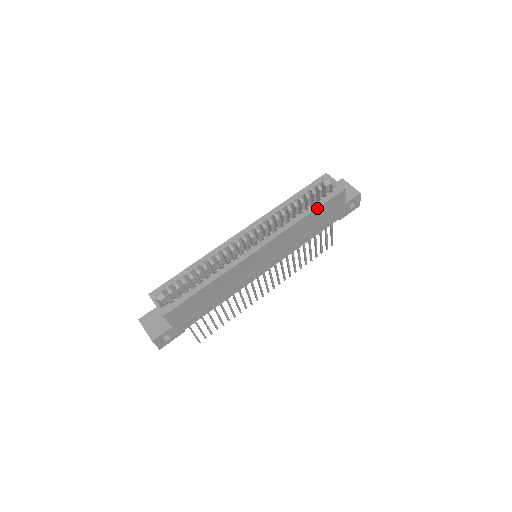
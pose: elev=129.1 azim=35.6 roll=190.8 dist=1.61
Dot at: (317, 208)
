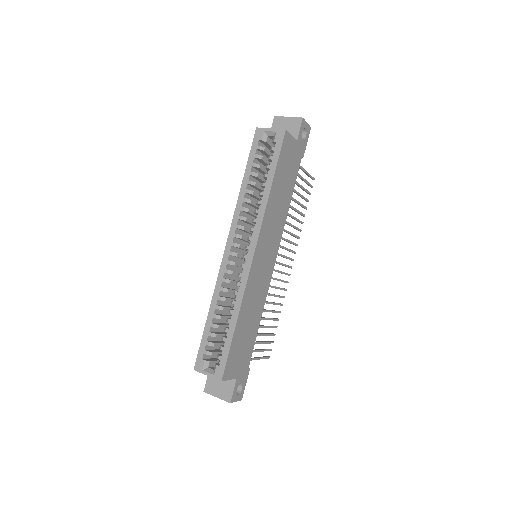
Dot at: (275, 172)
